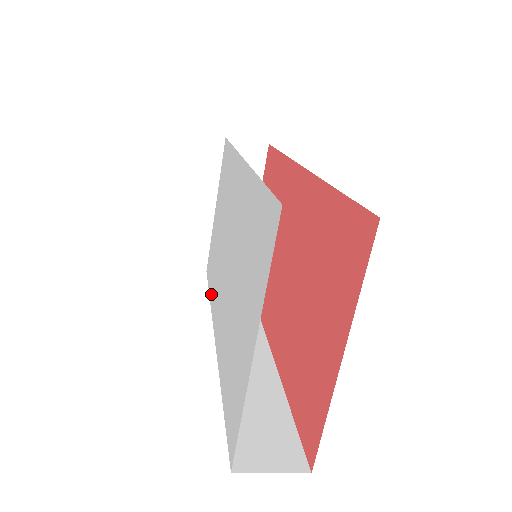
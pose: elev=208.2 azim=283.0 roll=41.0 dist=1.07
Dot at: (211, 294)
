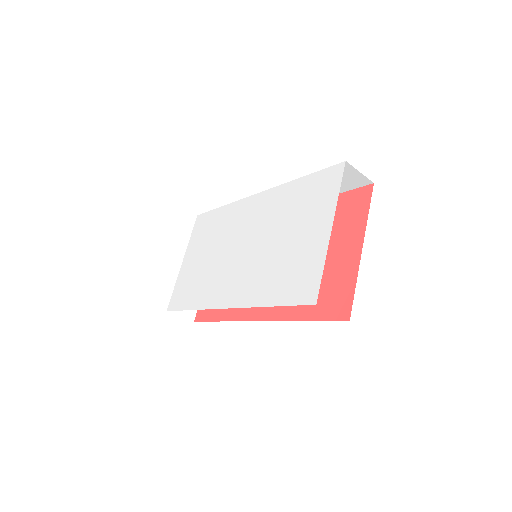
Dot at: (198, 303)
